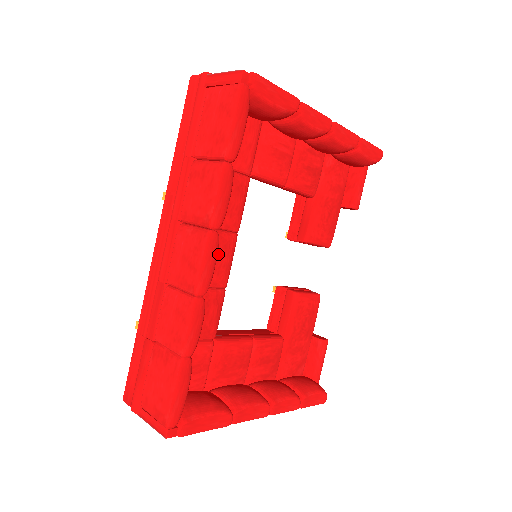
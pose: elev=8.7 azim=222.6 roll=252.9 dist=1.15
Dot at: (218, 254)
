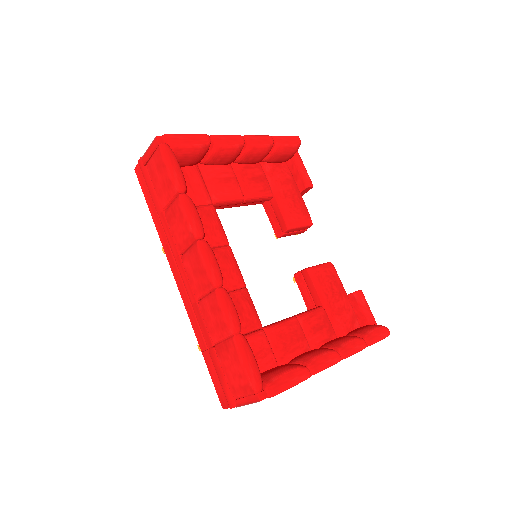
Dot at: (223, 264)
